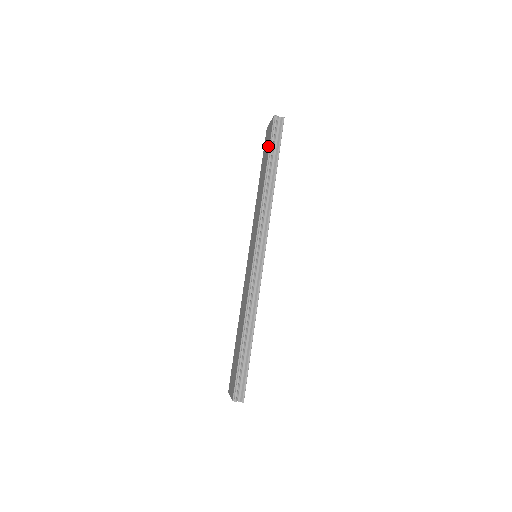
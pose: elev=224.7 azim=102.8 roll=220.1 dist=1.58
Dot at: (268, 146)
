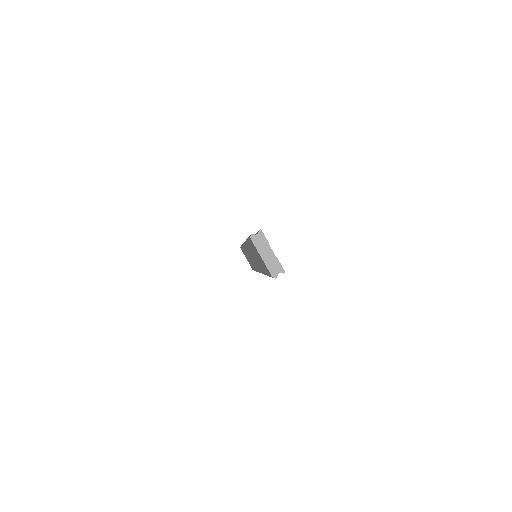
Dot at: occluded
